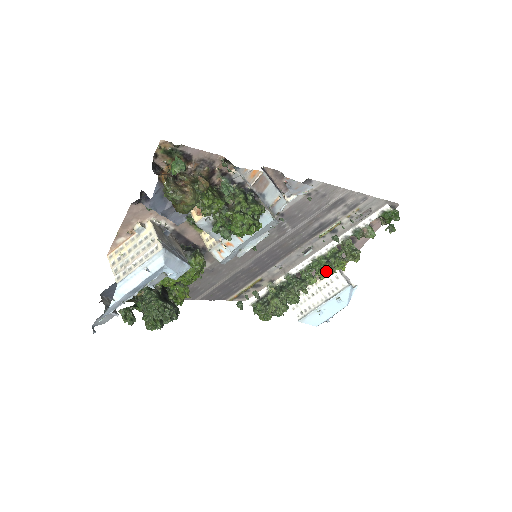
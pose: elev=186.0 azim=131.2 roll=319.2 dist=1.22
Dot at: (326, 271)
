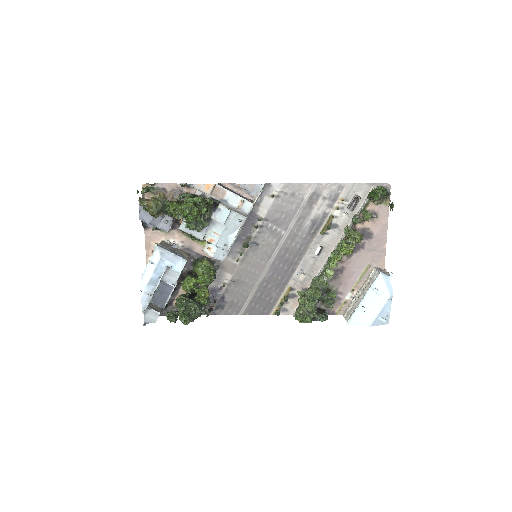
Dot at: (334, 259)
